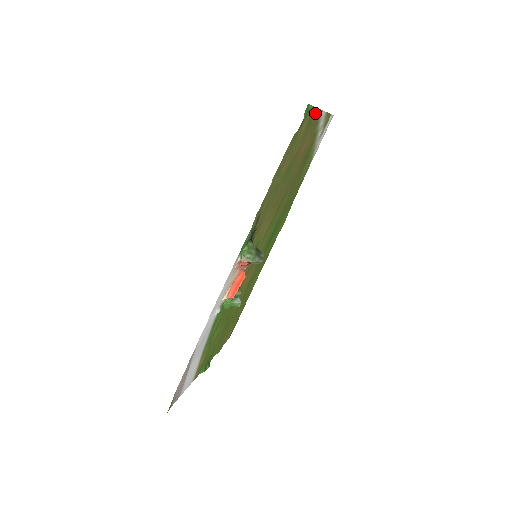
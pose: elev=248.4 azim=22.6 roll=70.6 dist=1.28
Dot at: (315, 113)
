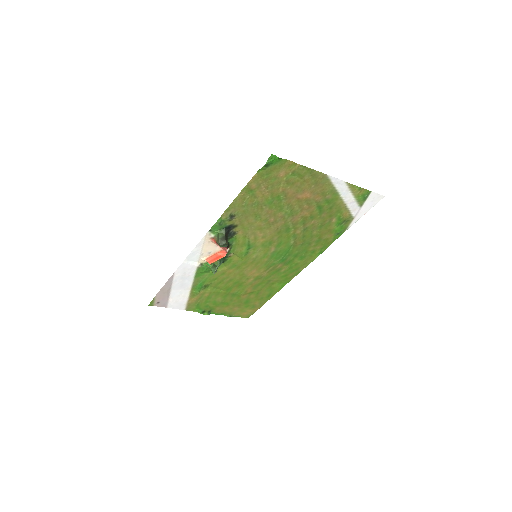
Dot at: (308, 171)
